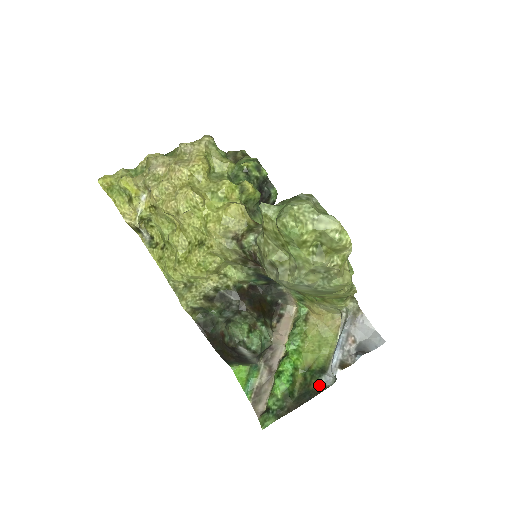
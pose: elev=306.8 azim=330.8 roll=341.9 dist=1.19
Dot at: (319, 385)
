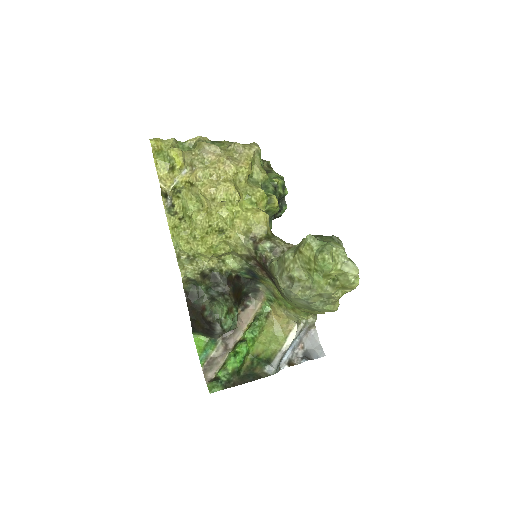
Dot at: (262, 372)
